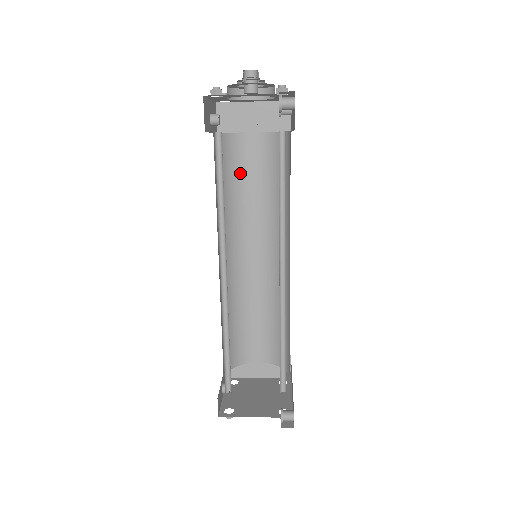
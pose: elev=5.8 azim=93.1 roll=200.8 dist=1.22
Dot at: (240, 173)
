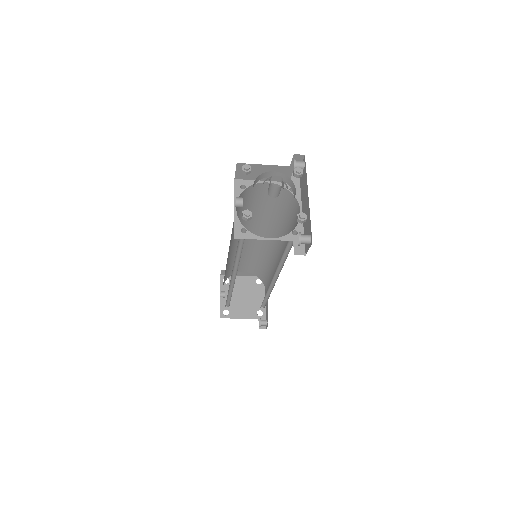
Dot at: (250, 203)
